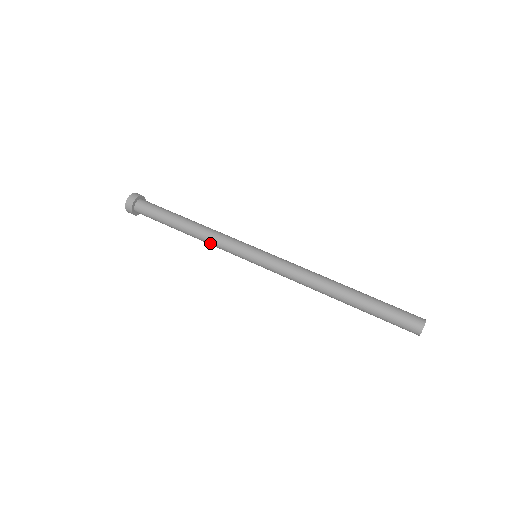
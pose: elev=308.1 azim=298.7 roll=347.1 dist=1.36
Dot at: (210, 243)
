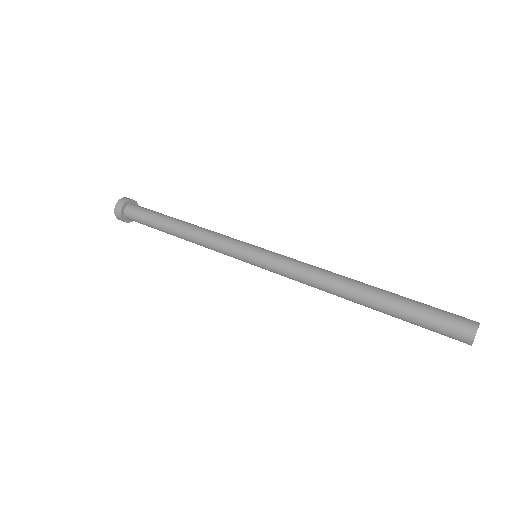
Dot at: (205, 247)
